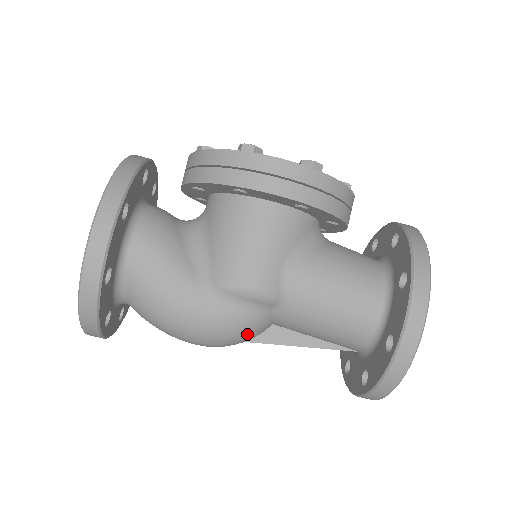
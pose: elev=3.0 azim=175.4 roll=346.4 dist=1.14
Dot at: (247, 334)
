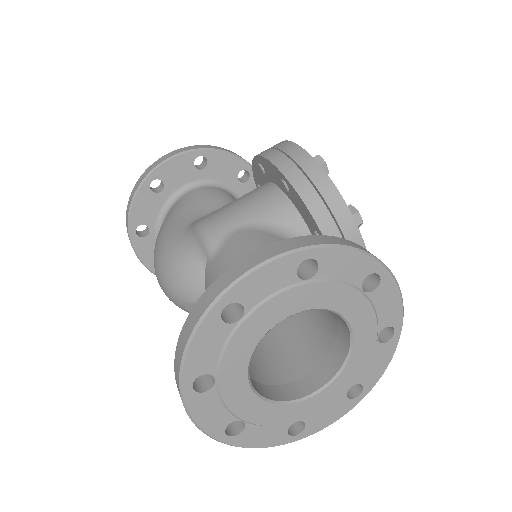
Dot at: (179, 277)
